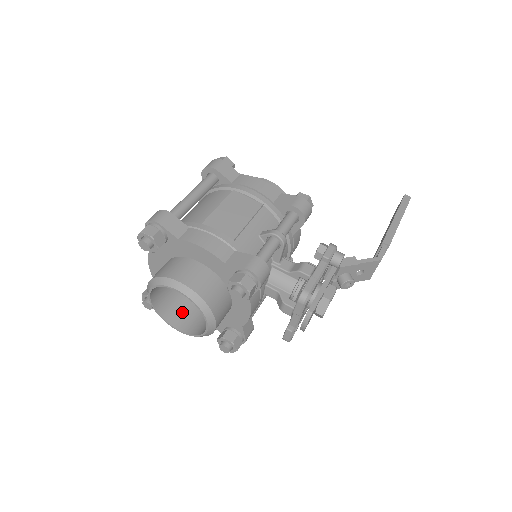
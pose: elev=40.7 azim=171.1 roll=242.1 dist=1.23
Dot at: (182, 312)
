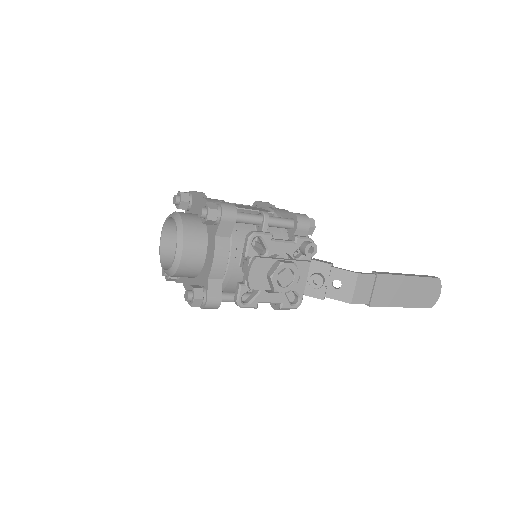
Dot at: occluded
